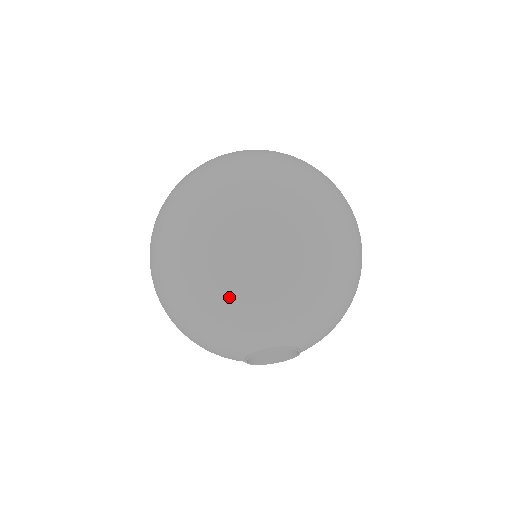
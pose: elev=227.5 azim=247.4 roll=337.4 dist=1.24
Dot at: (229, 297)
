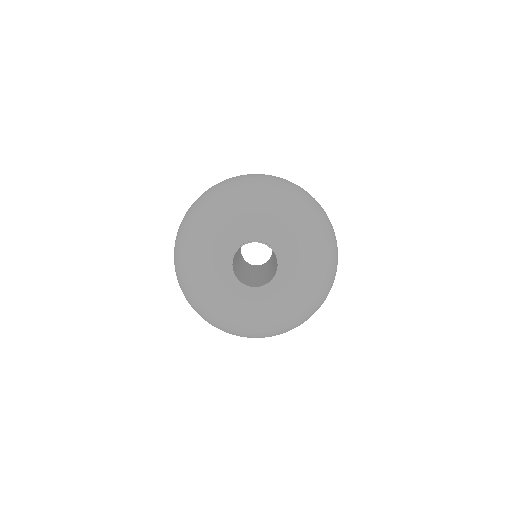
Dot at: (248, 192)
